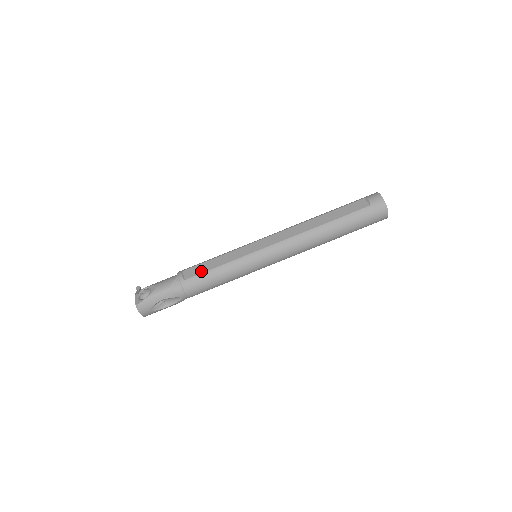
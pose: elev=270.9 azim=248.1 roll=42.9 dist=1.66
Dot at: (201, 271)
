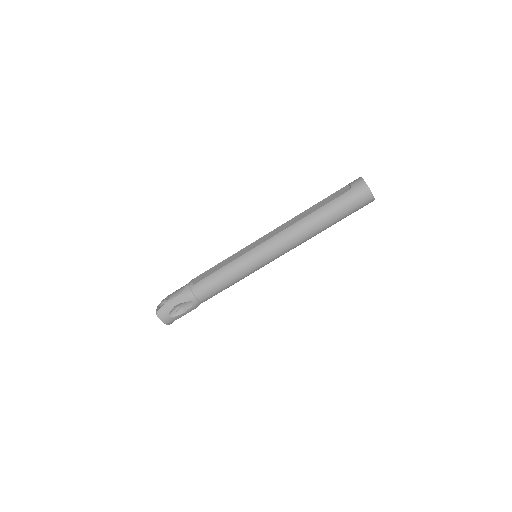
Dot at: (207, 275)
